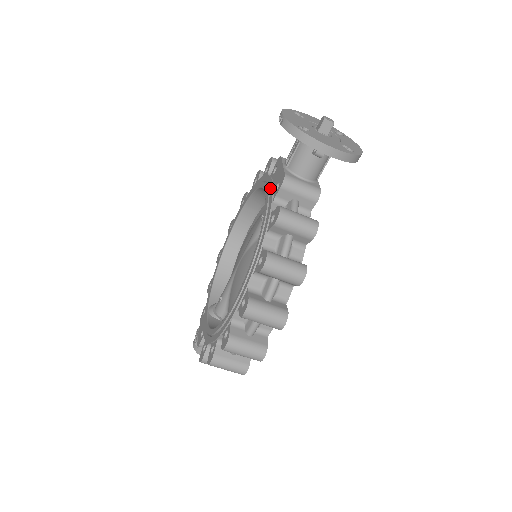
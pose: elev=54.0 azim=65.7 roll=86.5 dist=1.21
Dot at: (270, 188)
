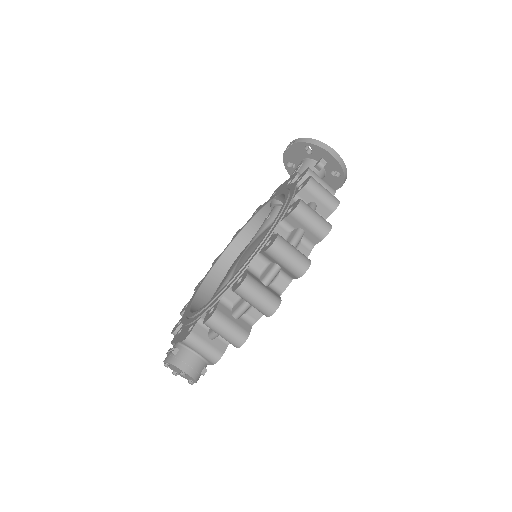
Dot at: occluded
